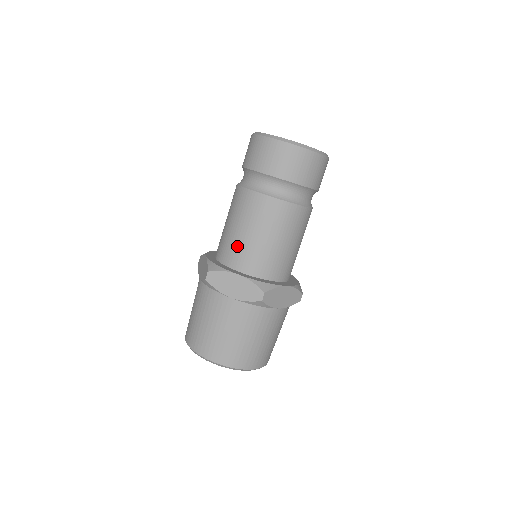
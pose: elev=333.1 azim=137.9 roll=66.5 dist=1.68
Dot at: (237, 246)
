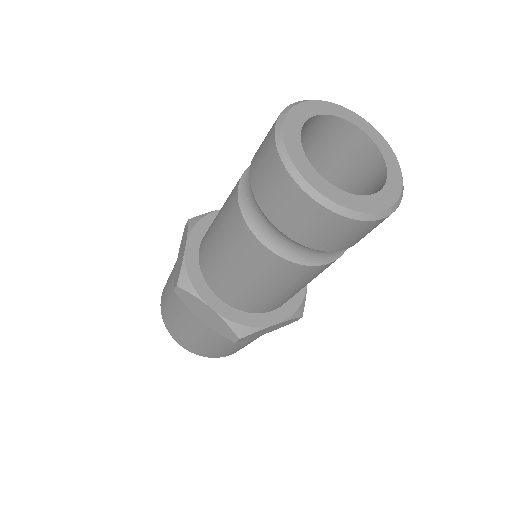
Dot at: (219, 272)
